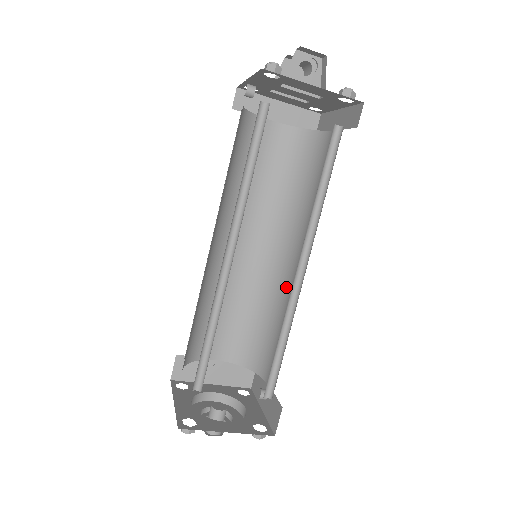
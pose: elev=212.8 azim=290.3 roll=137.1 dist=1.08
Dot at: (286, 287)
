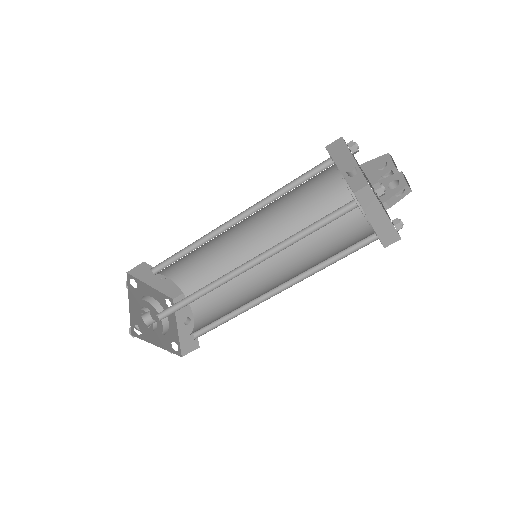
Dot at: (253, 274)
